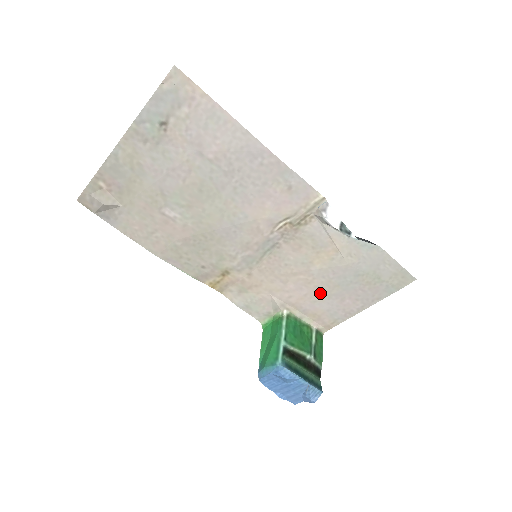
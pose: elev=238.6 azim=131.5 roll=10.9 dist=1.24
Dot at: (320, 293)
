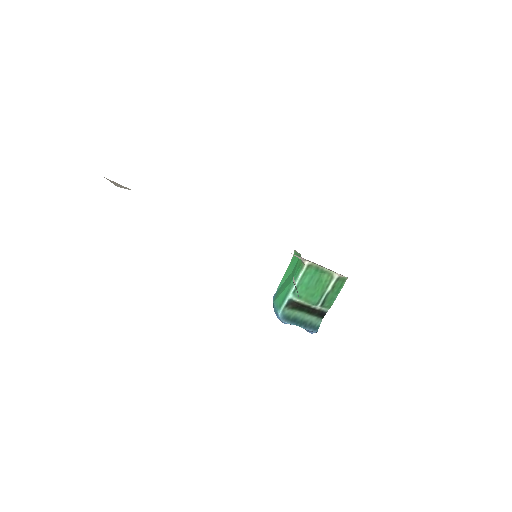
Dot at: occluded
